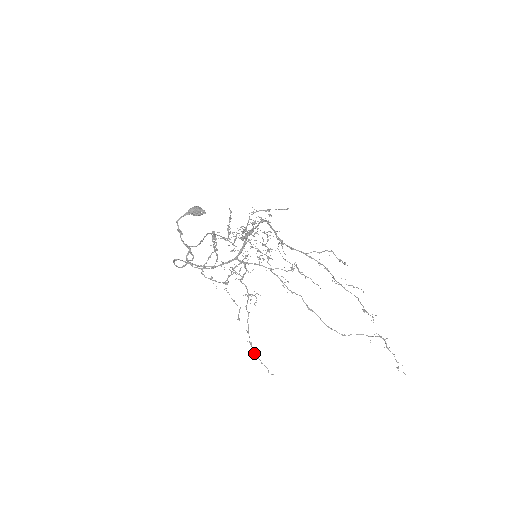
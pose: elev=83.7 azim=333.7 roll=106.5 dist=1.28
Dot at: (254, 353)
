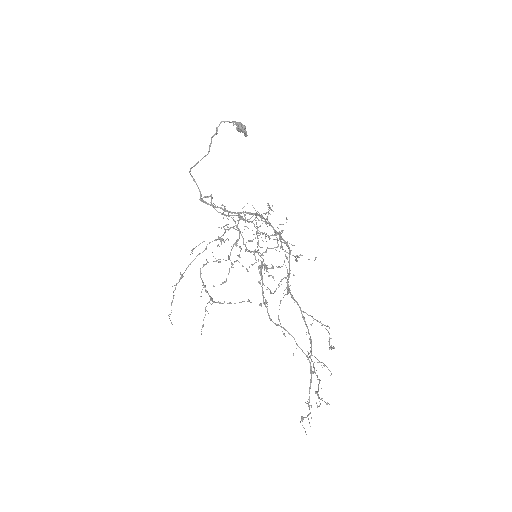
Dot at: (175, 289)
